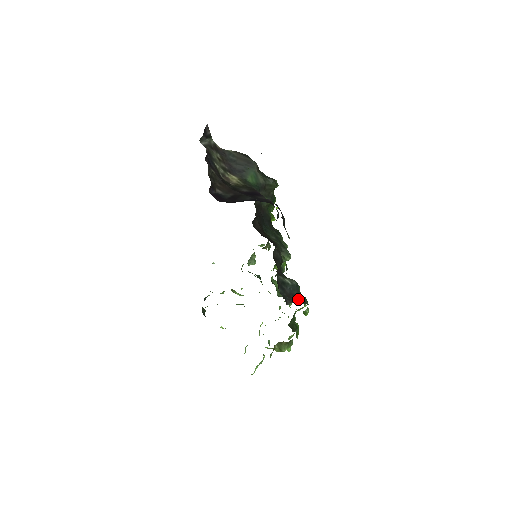
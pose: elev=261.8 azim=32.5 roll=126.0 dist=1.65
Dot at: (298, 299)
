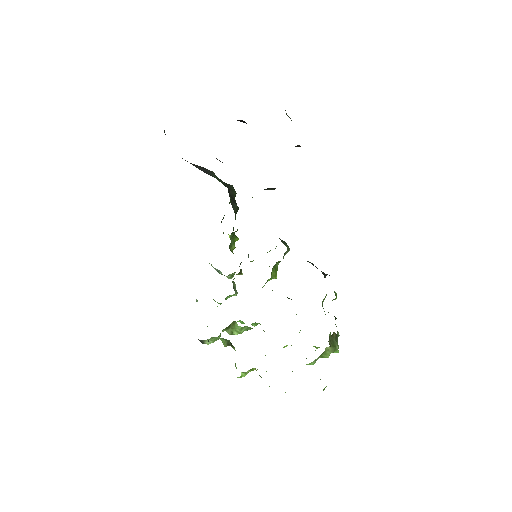
Dot at: (327, 274)
